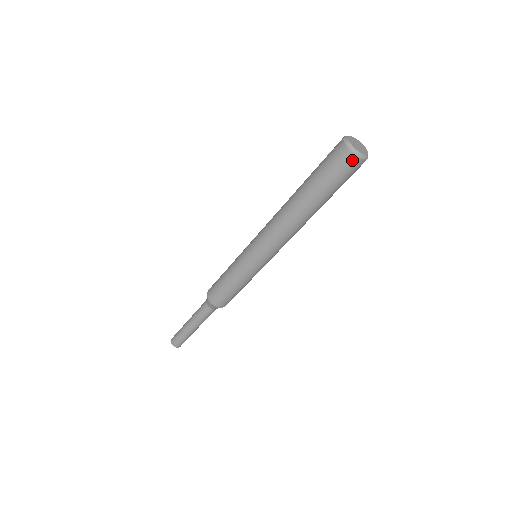
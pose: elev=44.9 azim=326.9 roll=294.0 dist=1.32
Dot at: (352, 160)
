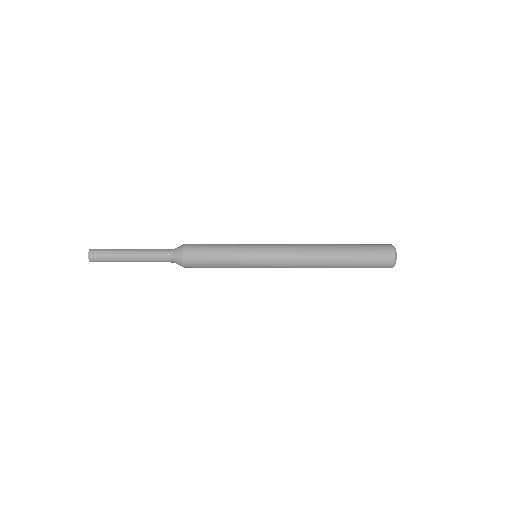
Dot at: occluded
